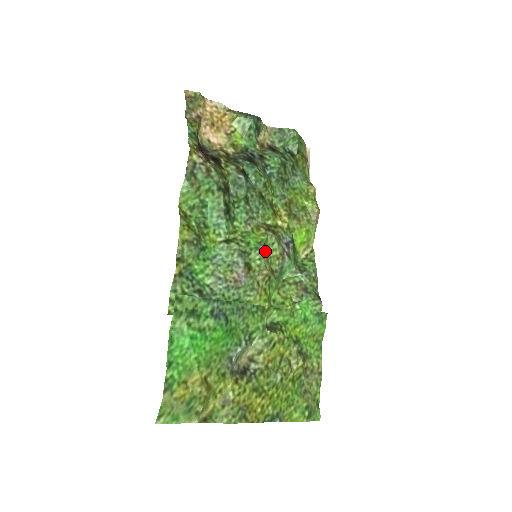
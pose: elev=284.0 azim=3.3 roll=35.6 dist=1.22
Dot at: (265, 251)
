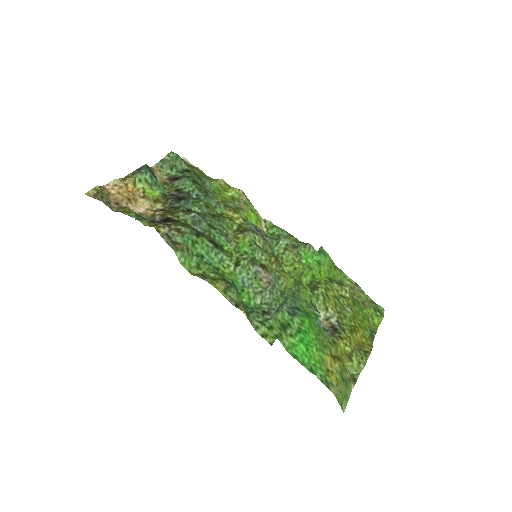
Dot at: (258, 247)
